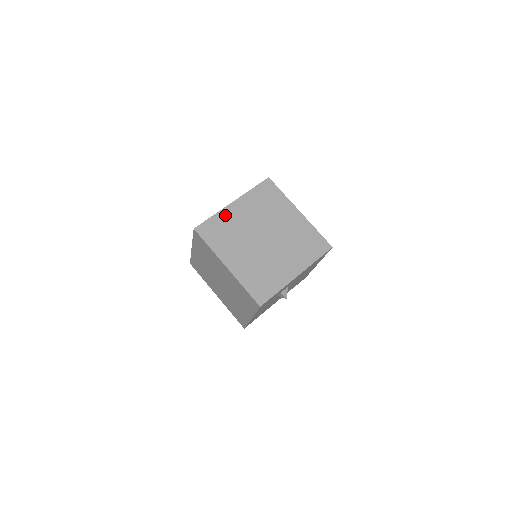
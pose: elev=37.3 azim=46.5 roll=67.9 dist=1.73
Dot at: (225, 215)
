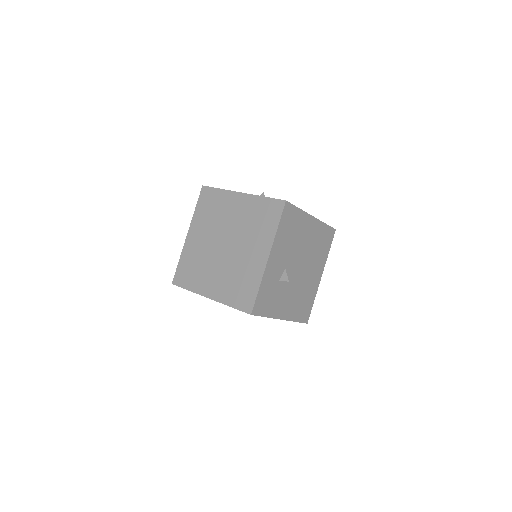
Dot at: (187, 252)
